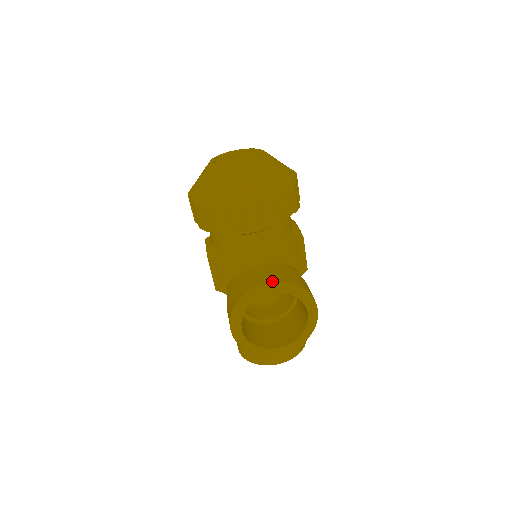
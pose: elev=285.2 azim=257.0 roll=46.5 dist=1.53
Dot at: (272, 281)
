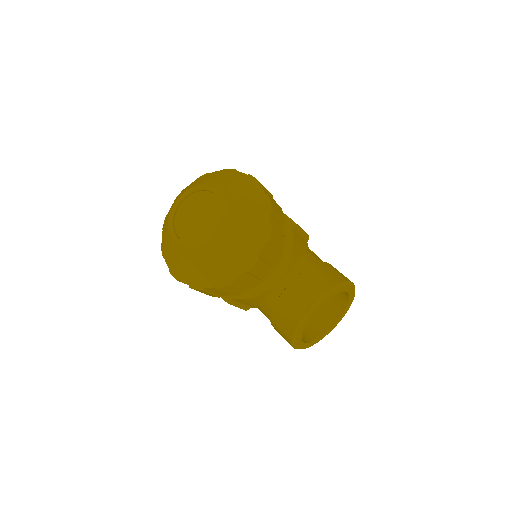
Dot at: (312, 304)
